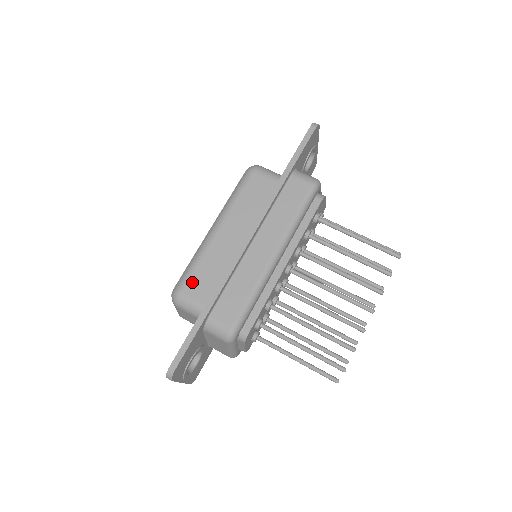
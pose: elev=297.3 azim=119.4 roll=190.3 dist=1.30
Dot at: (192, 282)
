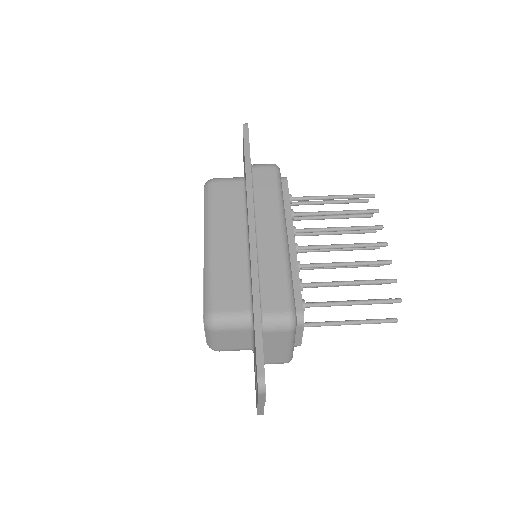
Dot at: (220, 297)
